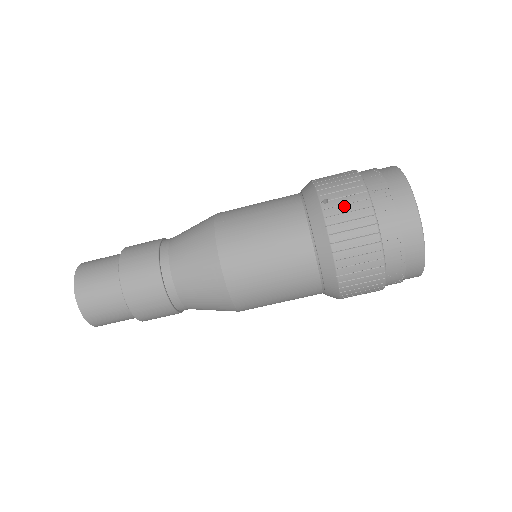
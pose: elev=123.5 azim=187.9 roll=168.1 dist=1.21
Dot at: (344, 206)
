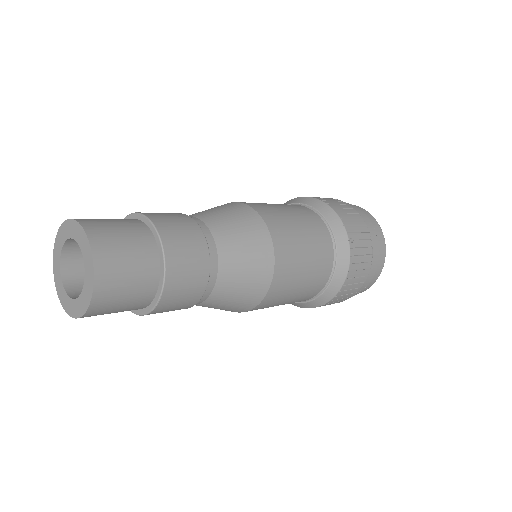
Dot at: (361, 249)
